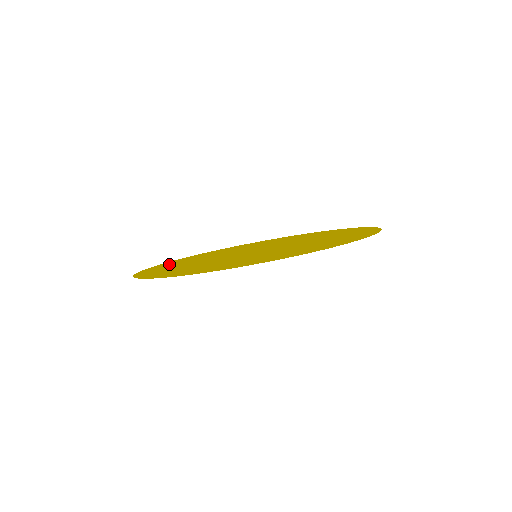
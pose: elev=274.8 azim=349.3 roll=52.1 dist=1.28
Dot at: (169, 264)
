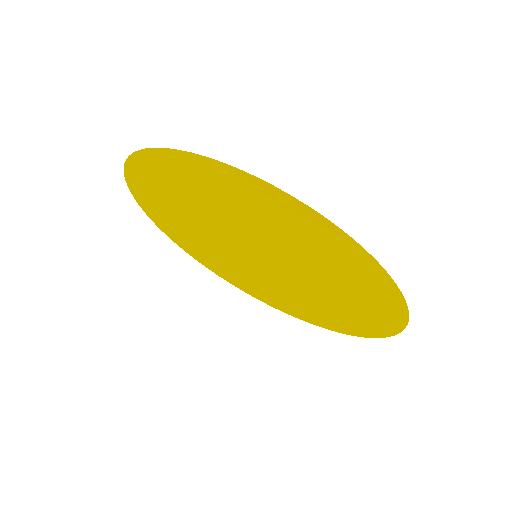
Dot at: (190, 165)
